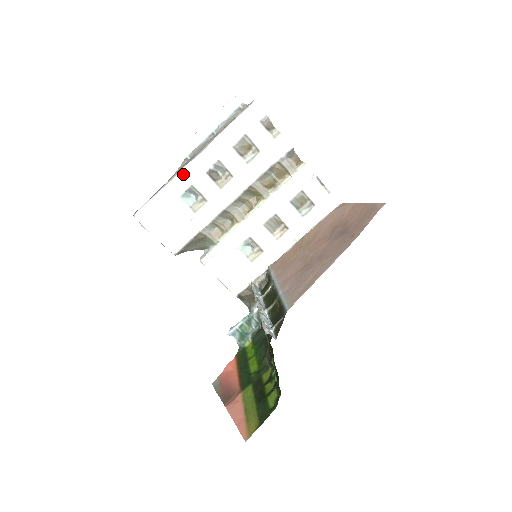
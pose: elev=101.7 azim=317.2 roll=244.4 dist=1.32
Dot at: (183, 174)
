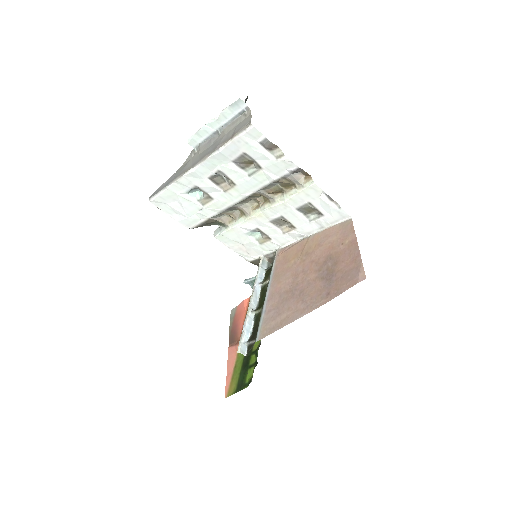
Dot at: (186, 177)
